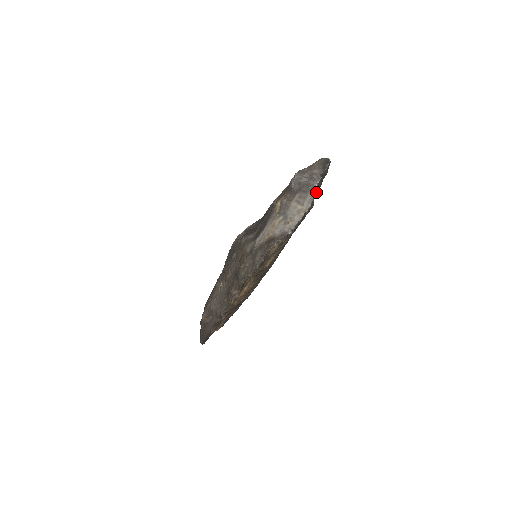
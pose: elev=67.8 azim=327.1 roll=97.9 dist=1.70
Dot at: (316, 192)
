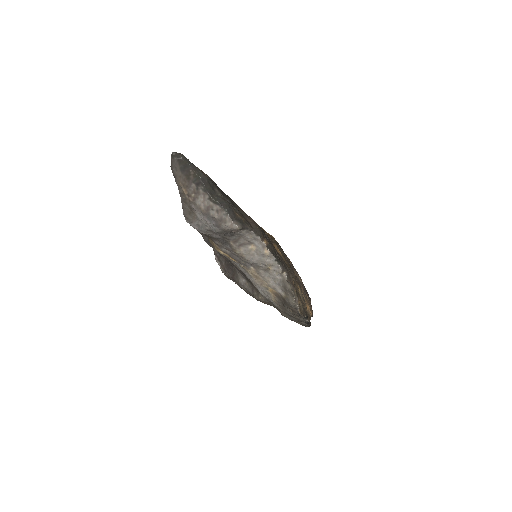
Dot at: (243, 225)
